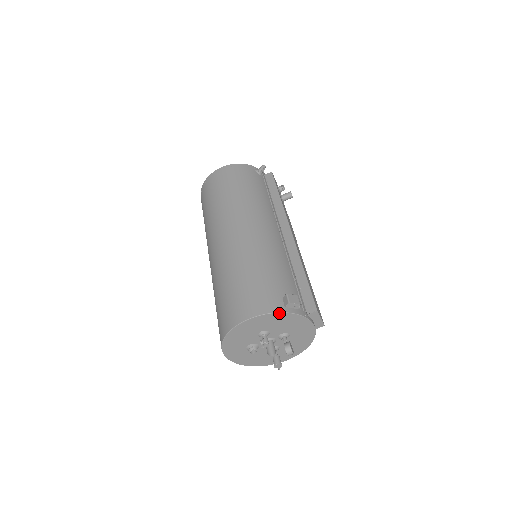
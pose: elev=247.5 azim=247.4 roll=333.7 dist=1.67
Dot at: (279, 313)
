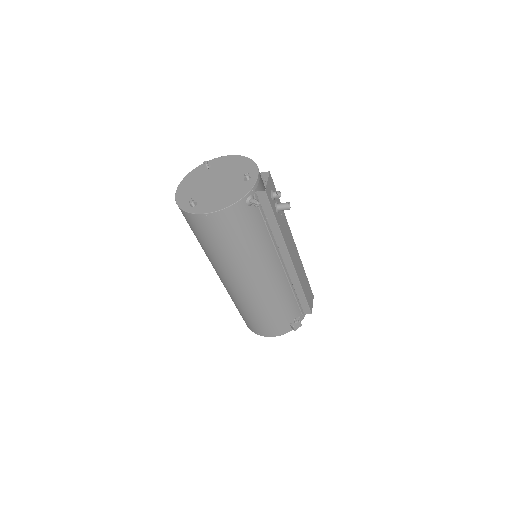
Dot at: occluded
